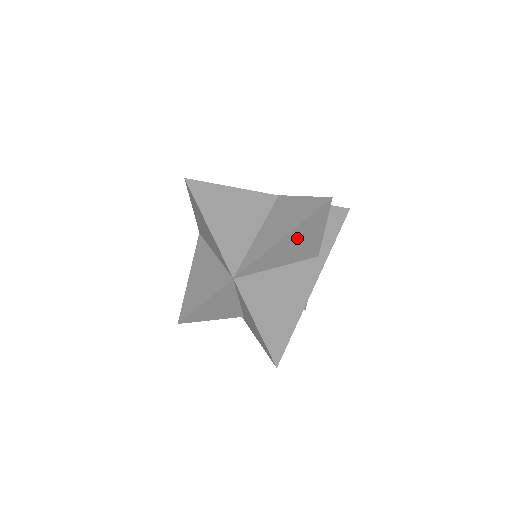
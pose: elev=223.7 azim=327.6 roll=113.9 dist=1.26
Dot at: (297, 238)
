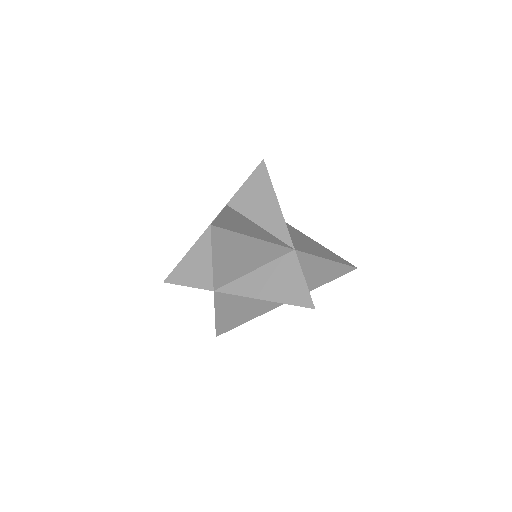
Dot at: occluded
